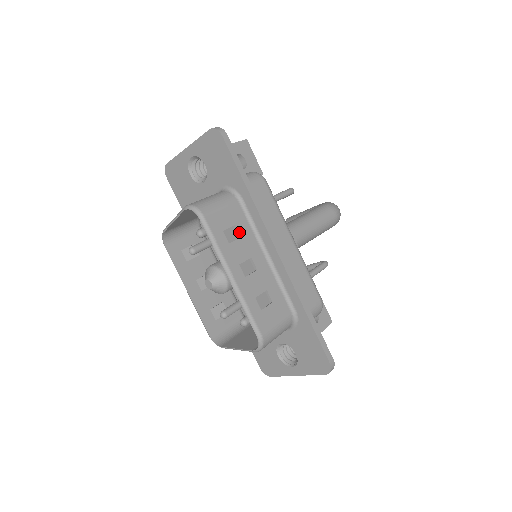
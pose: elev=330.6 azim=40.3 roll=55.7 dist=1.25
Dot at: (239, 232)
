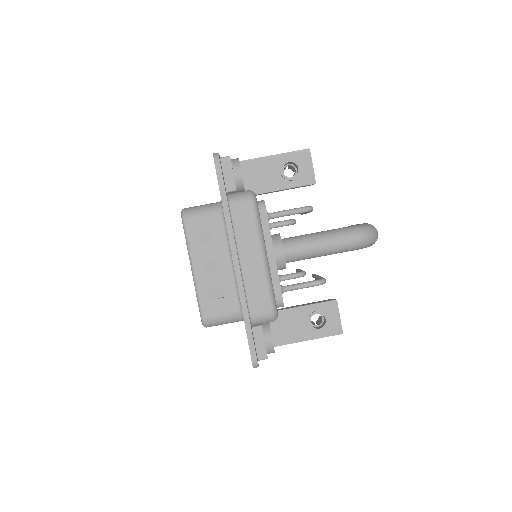
Dot at: (212, 238)
